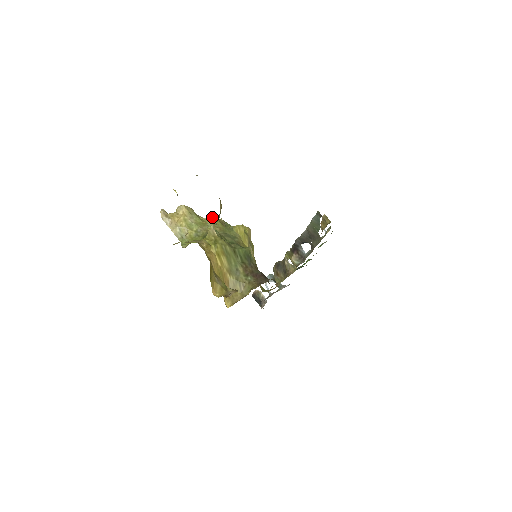
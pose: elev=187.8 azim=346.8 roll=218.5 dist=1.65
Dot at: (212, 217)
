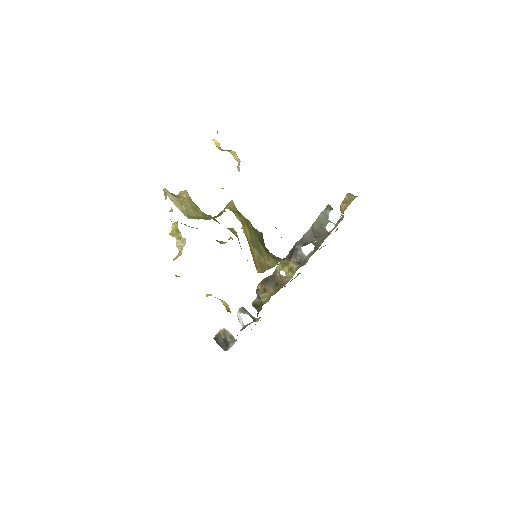
Dot at: occluded
